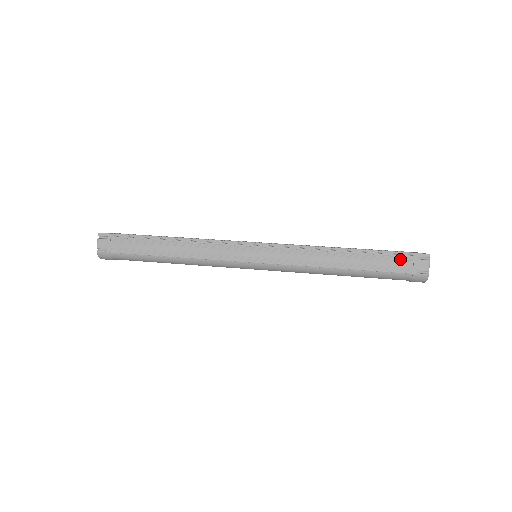
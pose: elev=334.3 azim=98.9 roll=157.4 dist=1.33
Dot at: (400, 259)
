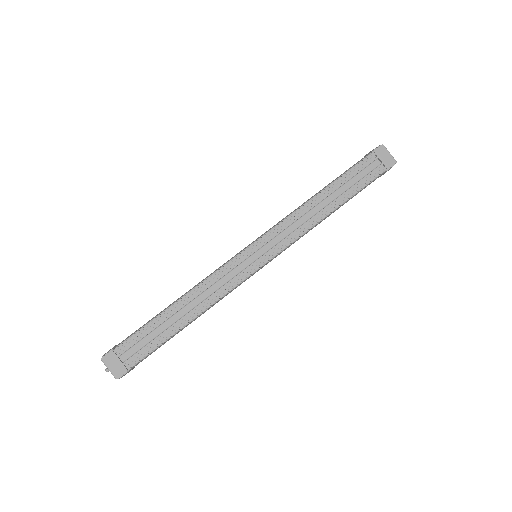
Dot at: occluded
